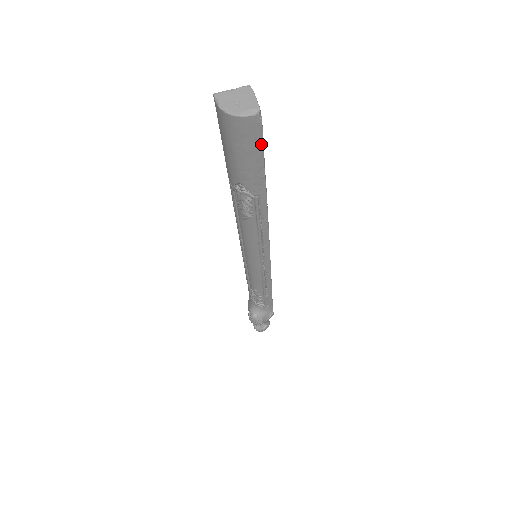
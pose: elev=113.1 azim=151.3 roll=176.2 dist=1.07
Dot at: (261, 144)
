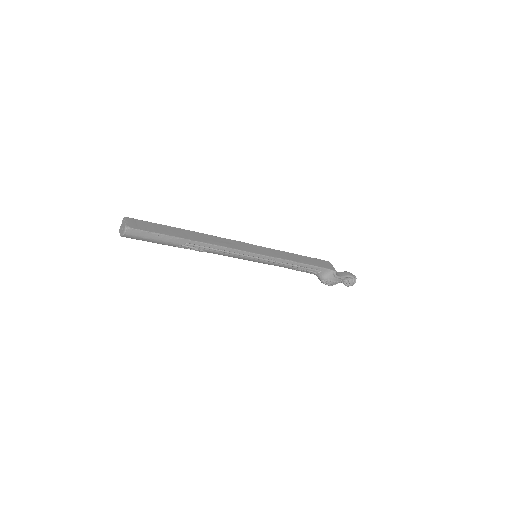
Dot at: (147, 233)
